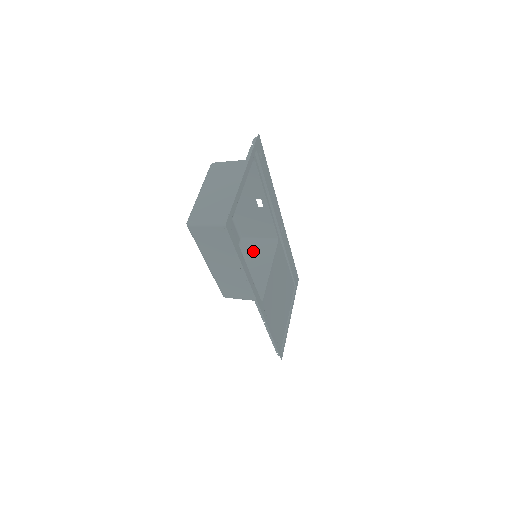
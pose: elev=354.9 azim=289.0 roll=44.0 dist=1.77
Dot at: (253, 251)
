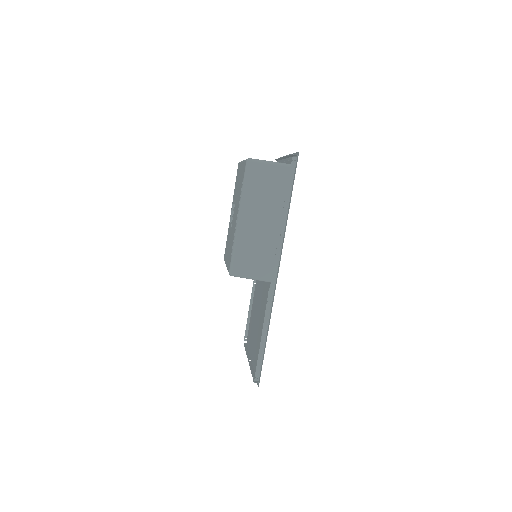
Dot at: occluded
